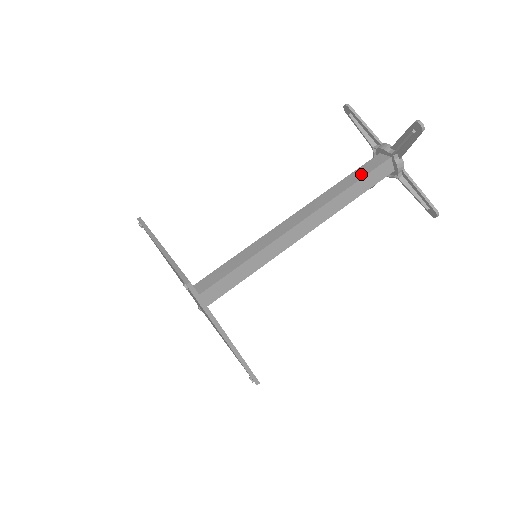
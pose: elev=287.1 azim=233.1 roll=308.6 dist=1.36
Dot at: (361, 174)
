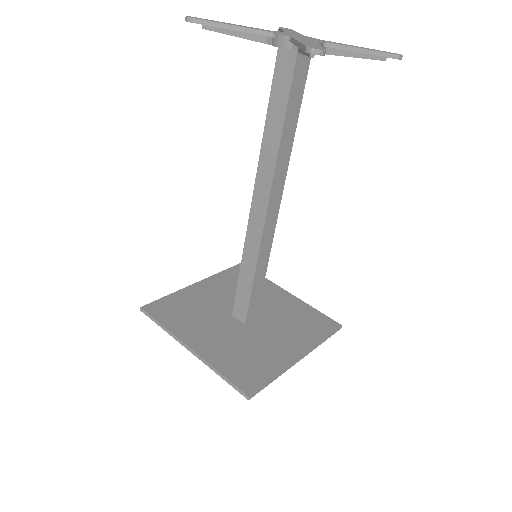
Dot at: (281, 100)
